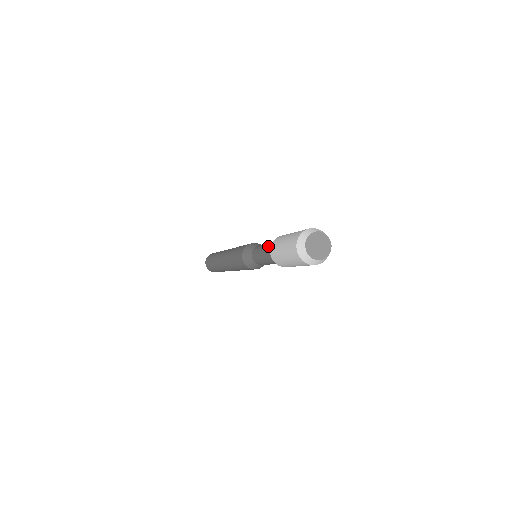
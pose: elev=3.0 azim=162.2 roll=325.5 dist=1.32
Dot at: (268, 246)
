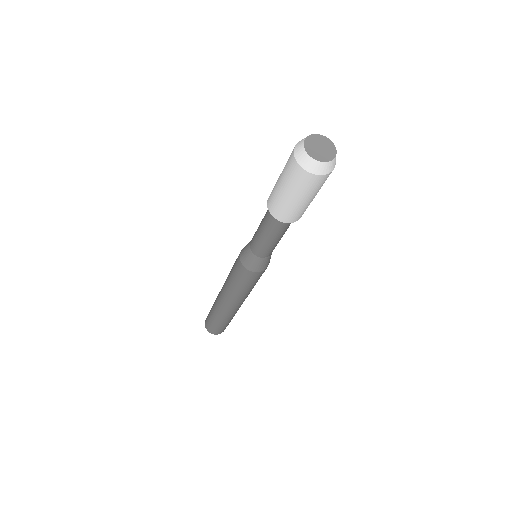
Dot at: occluded
